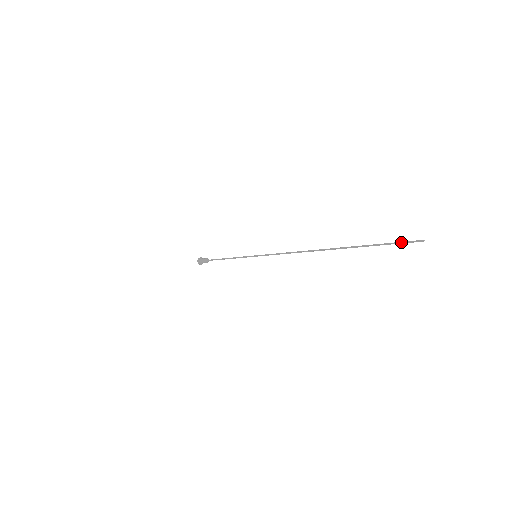
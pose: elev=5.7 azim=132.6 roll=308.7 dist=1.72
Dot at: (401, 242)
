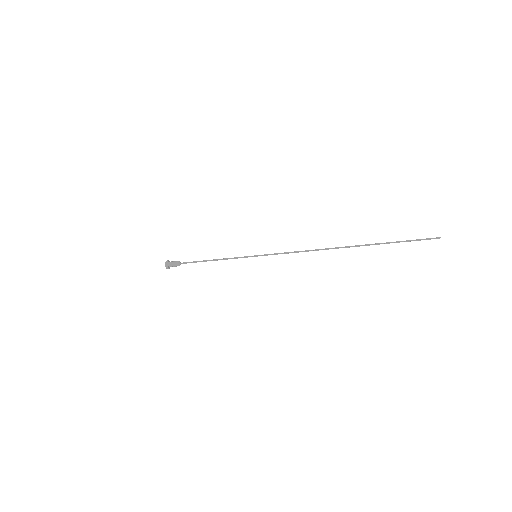
Dot at: (420, 239)
